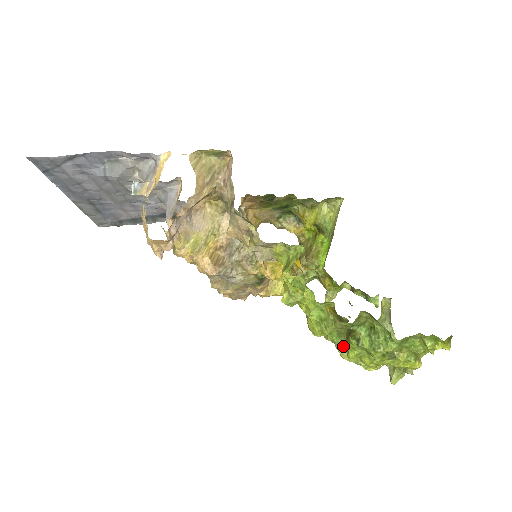
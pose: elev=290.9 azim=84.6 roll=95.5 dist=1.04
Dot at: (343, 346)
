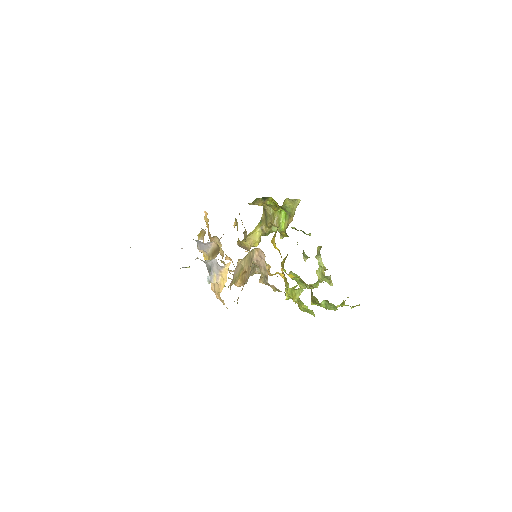
Dot at: (302, 284)
